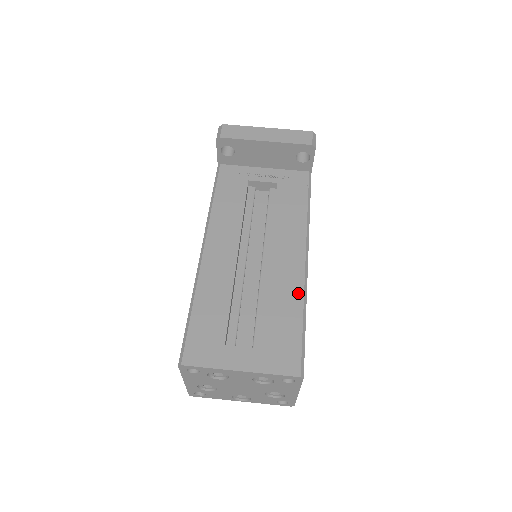
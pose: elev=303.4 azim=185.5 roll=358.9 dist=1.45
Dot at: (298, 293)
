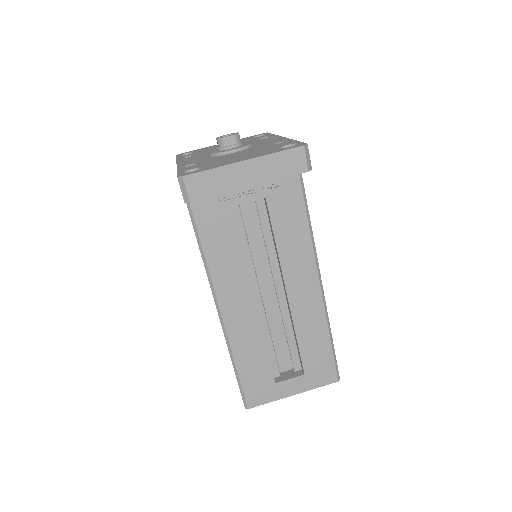
Dot at: (321, 319)
